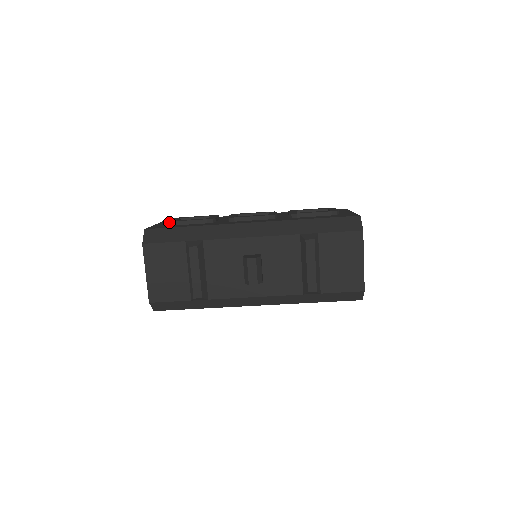
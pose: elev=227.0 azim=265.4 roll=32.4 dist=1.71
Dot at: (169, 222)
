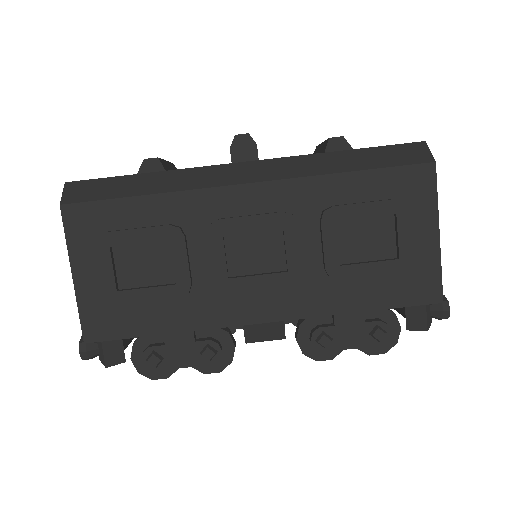
Dot at: occluded
